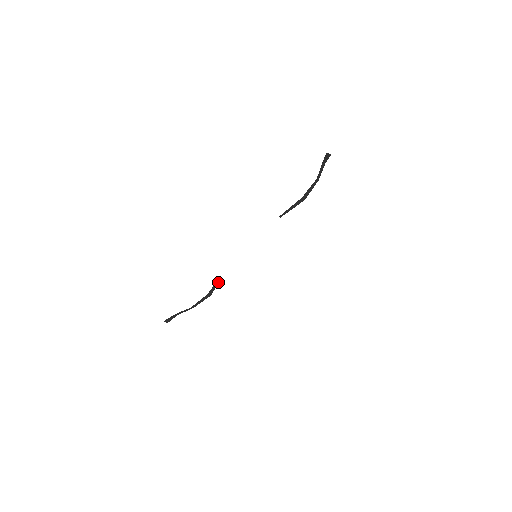
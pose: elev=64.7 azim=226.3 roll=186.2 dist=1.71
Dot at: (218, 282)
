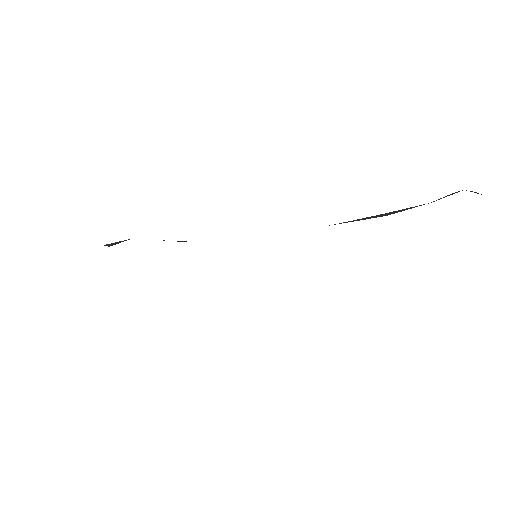
Dot at: occluded
